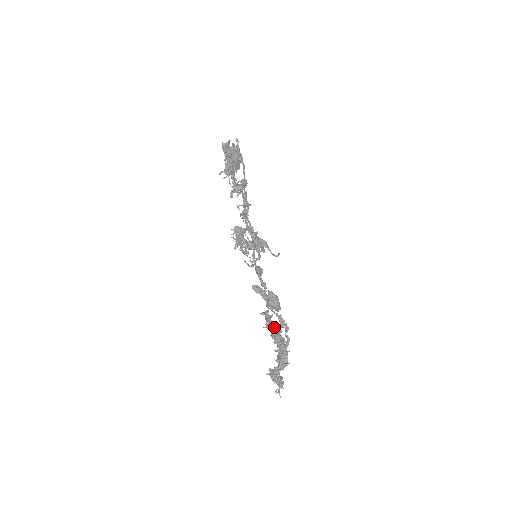
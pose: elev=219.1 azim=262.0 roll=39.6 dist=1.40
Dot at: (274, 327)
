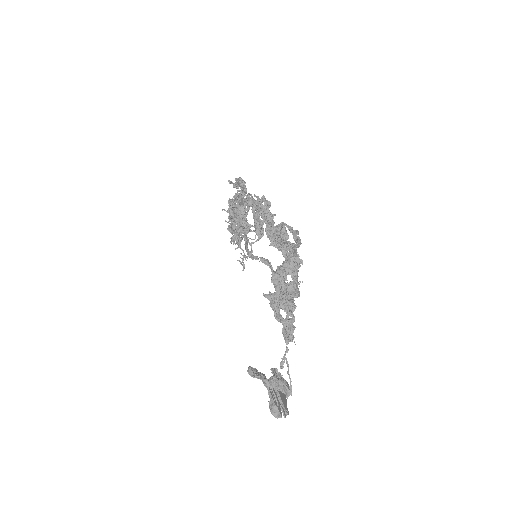
Dot at: (277, 226)
